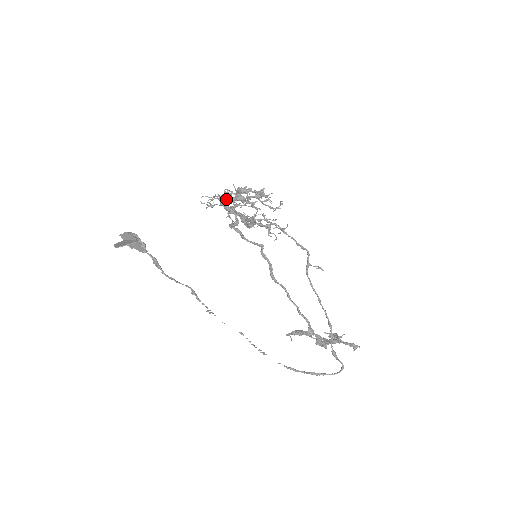
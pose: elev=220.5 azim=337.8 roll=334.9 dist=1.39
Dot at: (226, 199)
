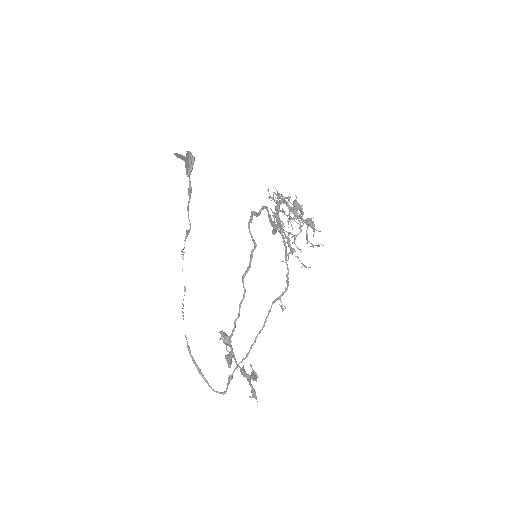
Dot at: occluded
